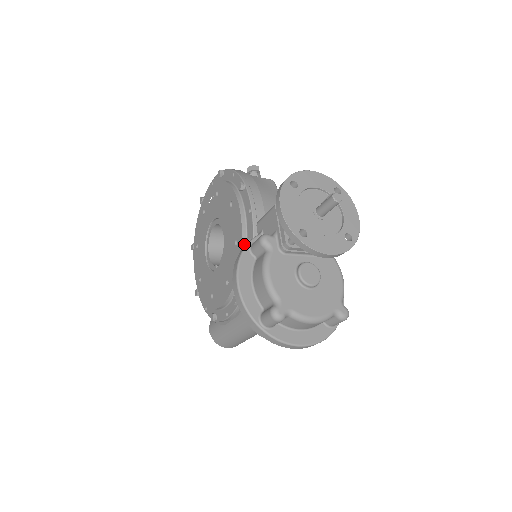
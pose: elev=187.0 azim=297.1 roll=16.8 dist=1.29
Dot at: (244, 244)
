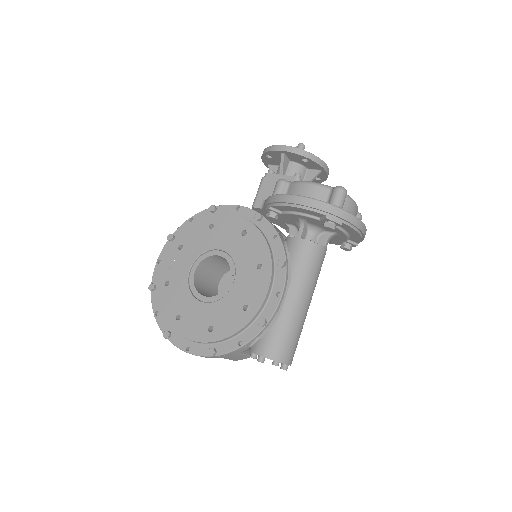
Dot at: (254, 224)
